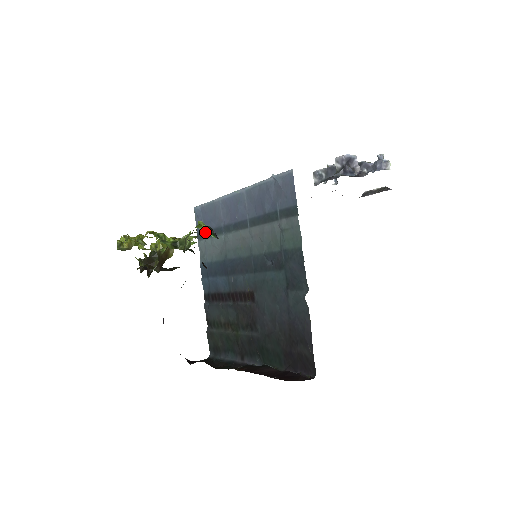
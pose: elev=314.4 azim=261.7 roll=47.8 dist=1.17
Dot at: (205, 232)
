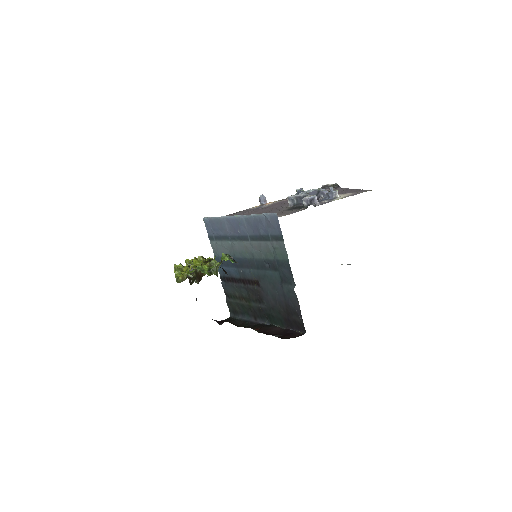
Dot at: (215, 236)
